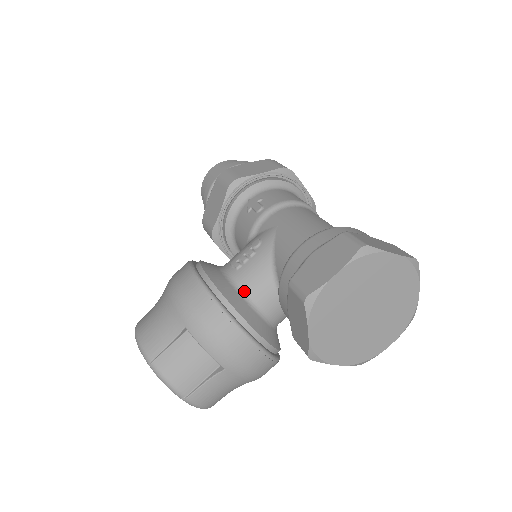
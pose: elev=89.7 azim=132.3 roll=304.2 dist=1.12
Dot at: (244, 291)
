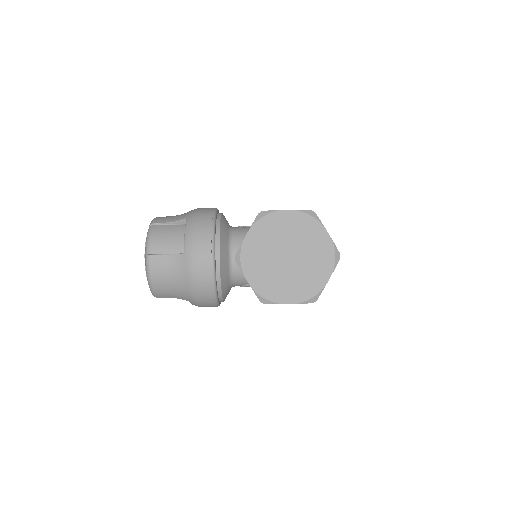
Dot at: (233, 234)
